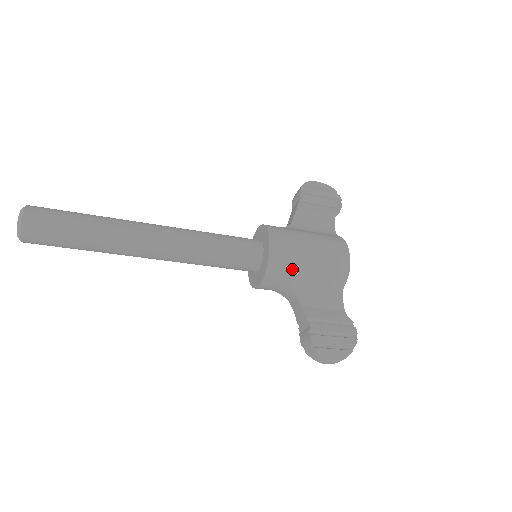
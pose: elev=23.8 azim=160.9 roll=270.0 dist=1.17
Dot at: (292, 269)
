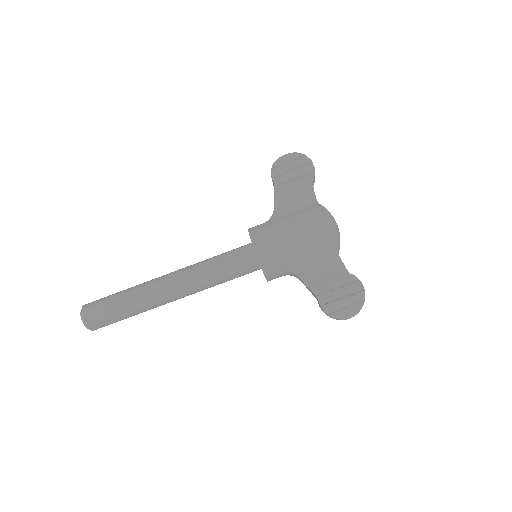
Dot at: (283, 261)
